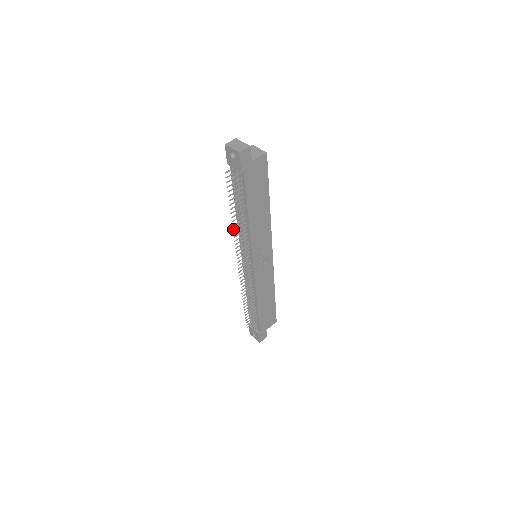
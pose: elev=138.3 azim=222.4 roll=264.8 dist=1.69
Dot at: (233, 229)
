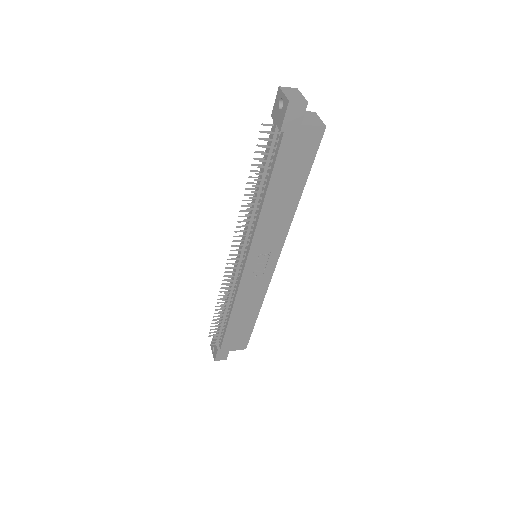
Dot at: (242, 205)
